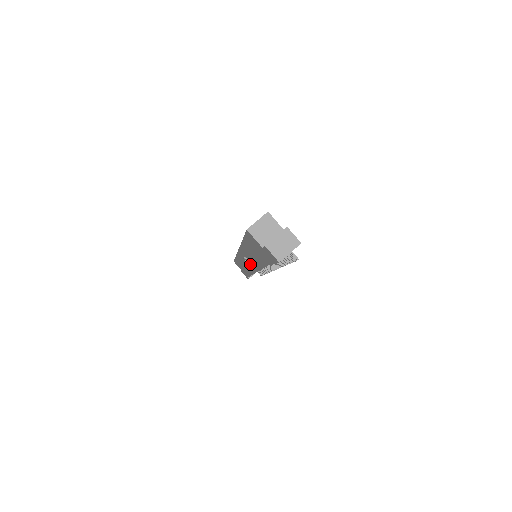
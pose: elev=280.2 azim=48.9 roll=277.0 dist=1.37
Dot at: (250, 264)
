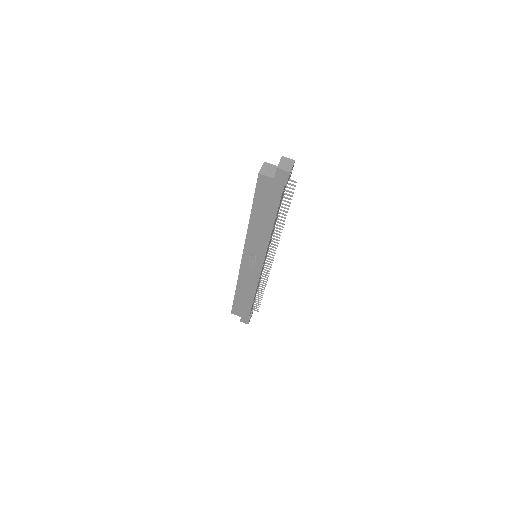
Dot at: (256, 261)
